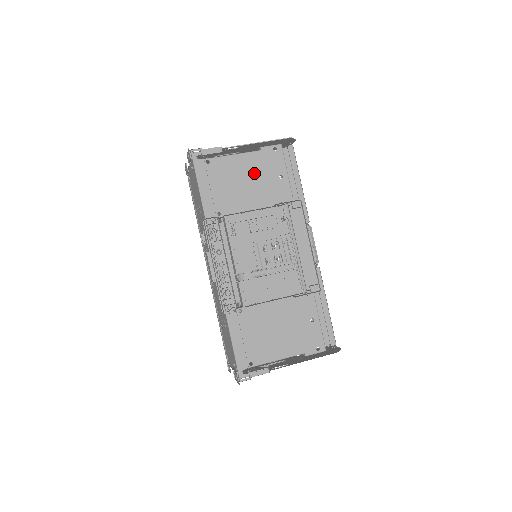
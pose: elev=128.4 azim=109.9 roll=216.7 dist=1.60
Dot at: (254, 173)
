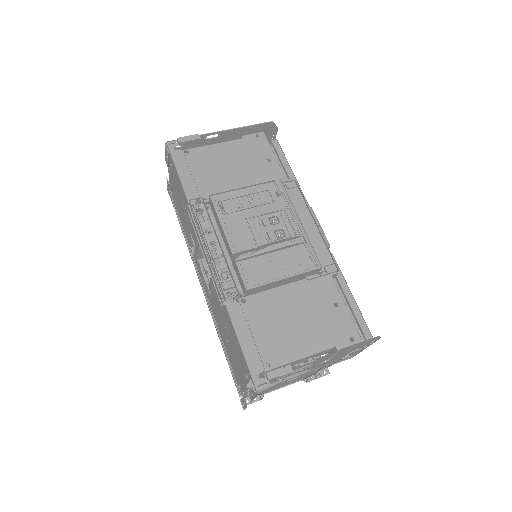
Dot at: (238, 159)
